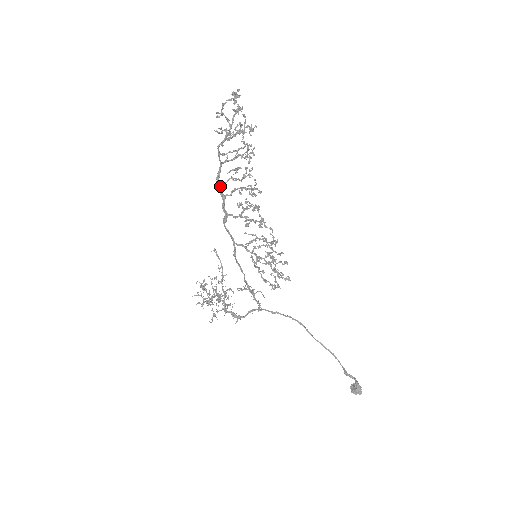
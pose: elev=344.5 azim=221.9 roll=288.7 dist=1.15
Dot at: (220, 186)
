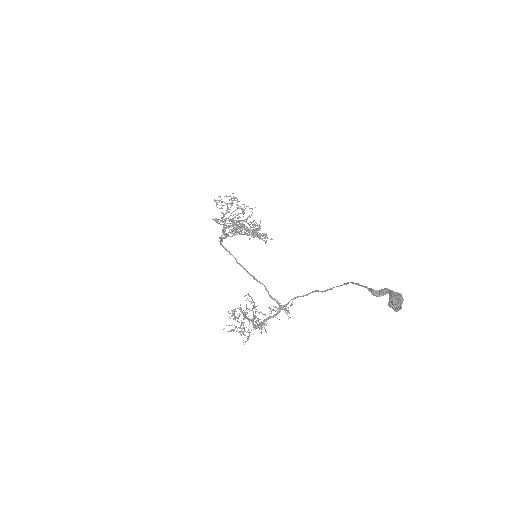
Dot at: (225, 233)
